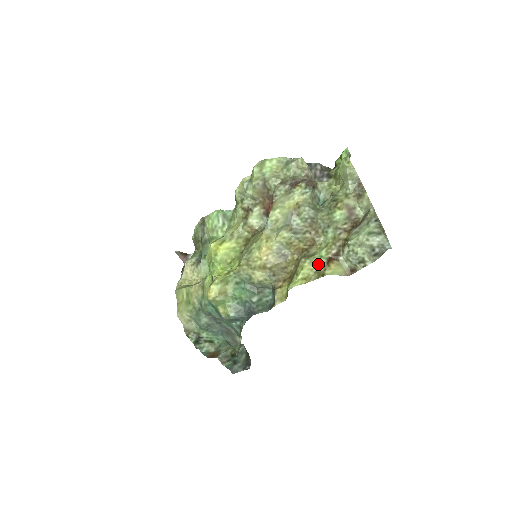
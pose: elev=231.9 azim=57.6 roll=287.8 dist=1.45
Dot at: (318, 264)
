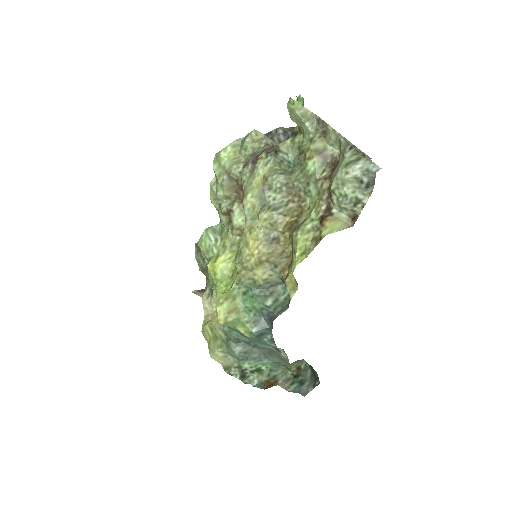
Dot at: (312, 230)
